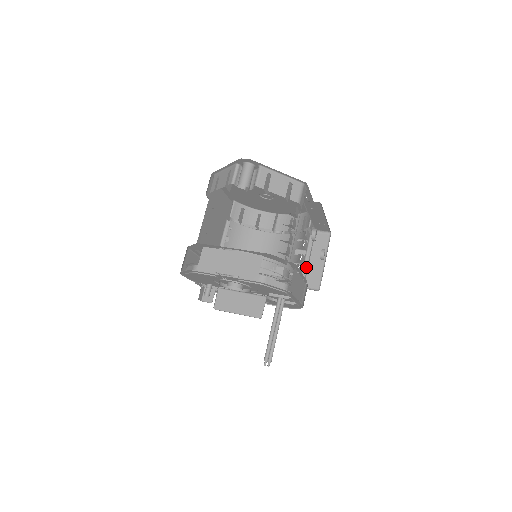
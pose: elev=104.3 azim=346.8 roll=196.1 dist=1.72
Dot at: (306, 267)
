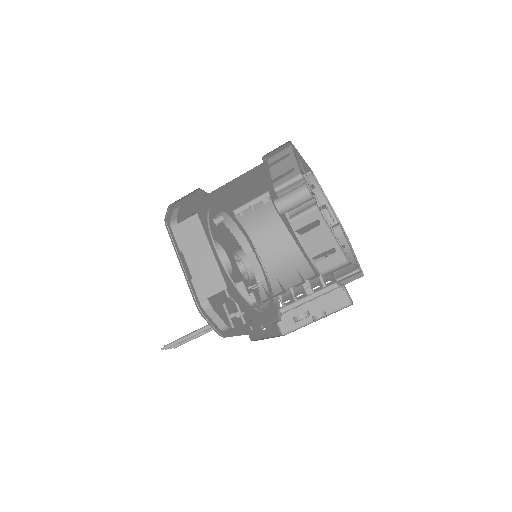
Dot at: (299, 304)
